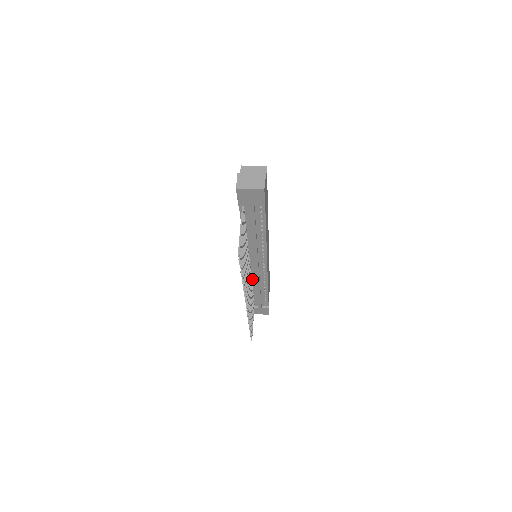
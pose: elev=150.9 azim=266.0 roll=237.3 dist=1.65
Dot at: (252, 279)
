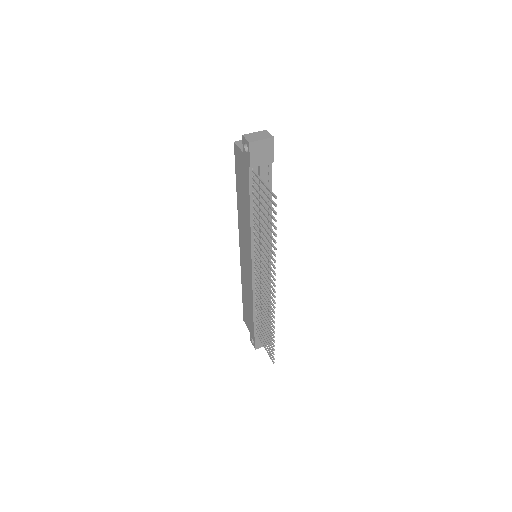
Dot at: (256, 288)
